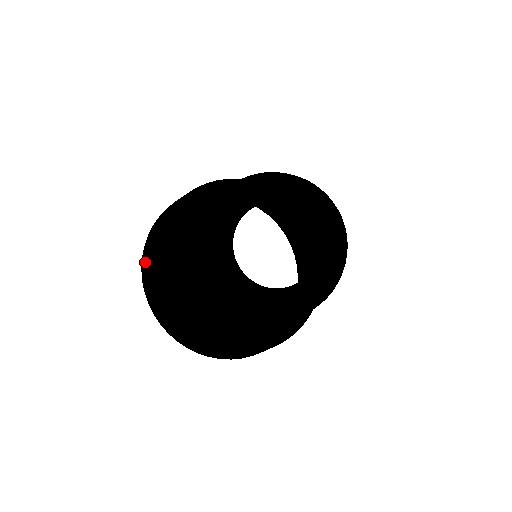
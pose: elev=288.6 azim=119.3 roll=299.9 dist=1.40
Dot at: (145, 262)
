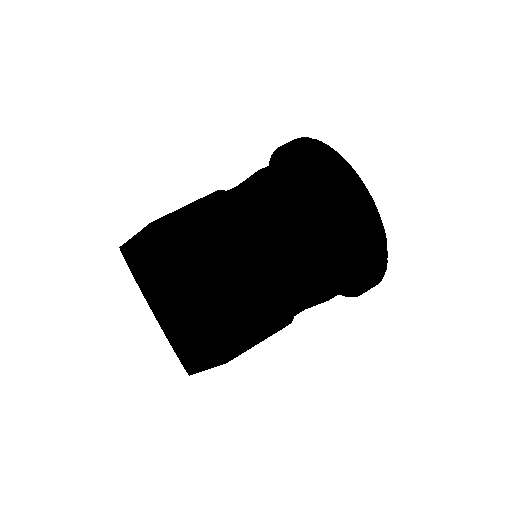
Dot at: occluded
